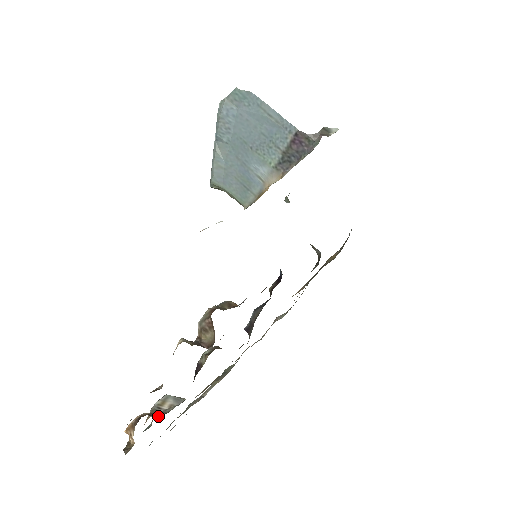
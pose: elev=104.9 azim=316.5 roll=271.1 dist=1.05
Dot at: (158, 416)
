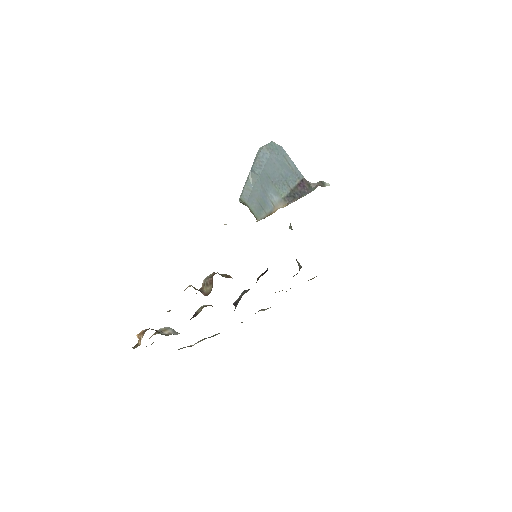
Dot at: occluded
